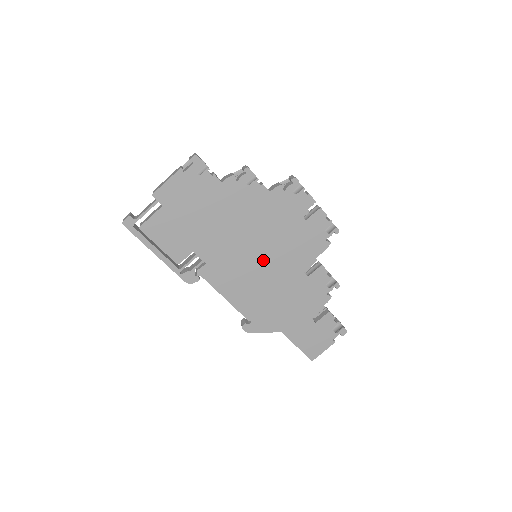
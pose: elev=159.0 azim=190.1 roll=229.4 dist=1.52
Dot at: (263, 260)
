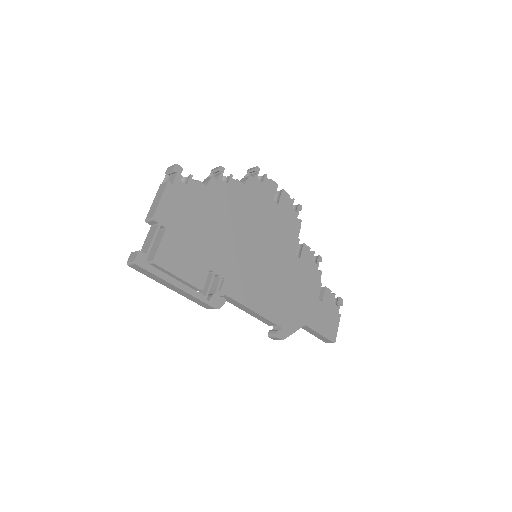
Dot at: (265, 256)
